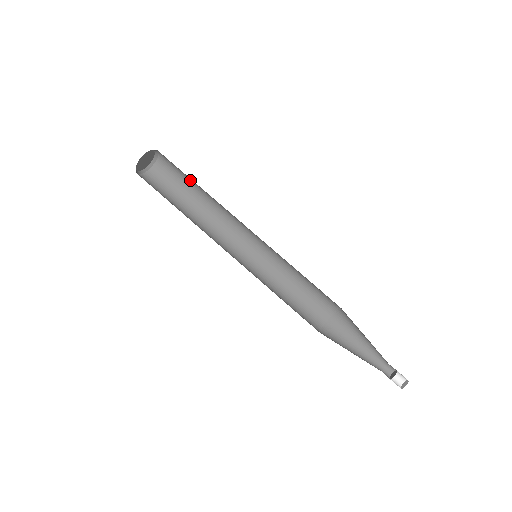
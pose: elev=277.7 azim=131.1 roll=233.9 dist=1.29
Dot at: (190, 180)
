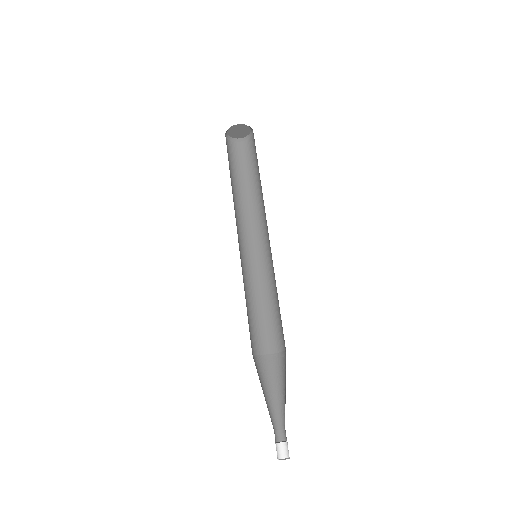
Dot at: (255, 171)
